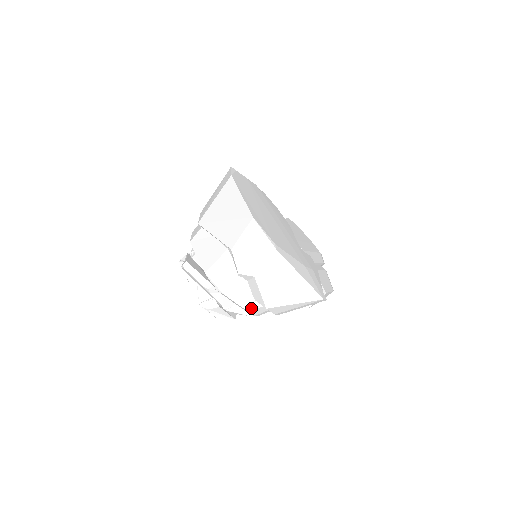
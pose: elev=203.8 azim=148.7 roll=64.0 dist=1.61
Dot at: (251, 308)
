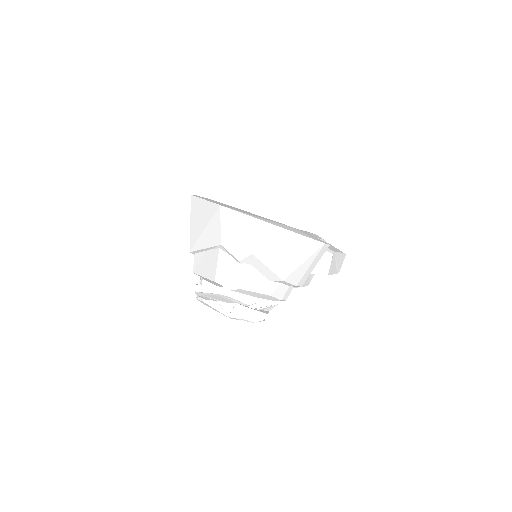
Dot at: (272, 291)
